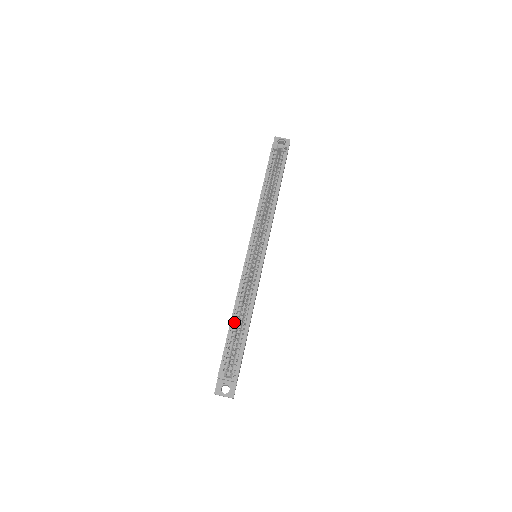
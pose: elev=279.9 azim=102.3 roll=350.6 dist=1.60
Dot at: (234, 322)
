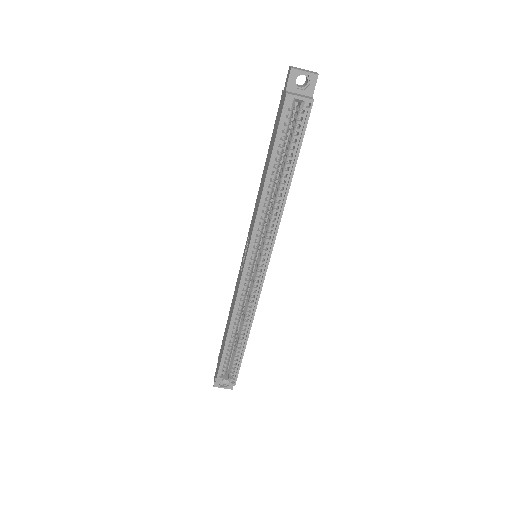
Dot at: (230, 333)
